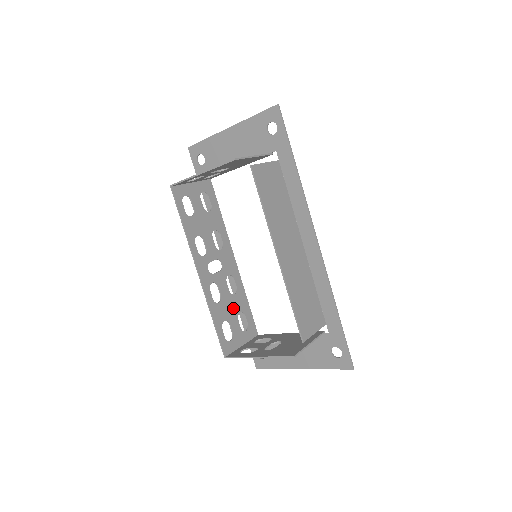
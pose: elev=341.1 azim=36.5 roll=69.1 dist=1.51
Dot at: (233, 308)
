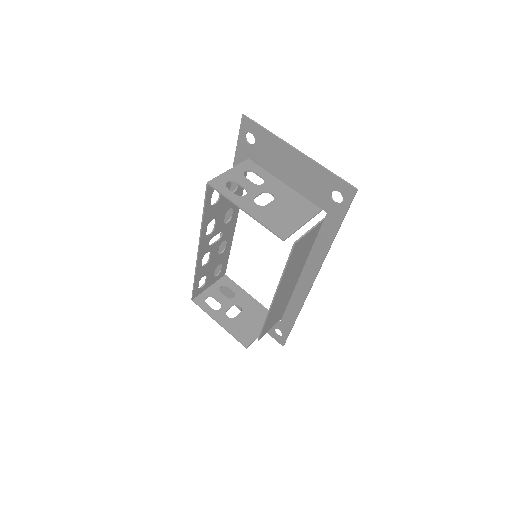
Dot at: (215, 264)
